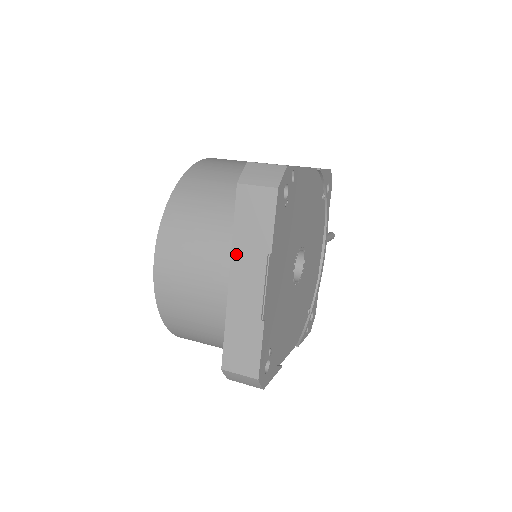
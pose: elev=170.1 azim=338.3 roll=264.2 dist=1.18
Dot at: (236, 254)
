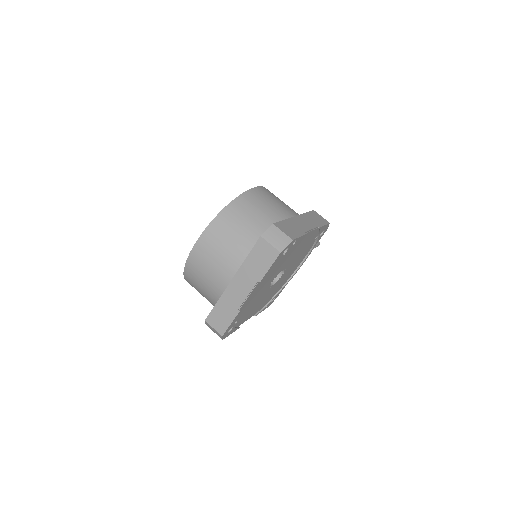
Dot at: (242, 270)
